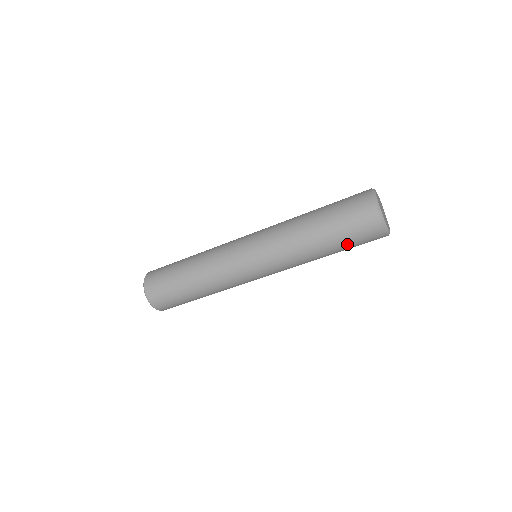
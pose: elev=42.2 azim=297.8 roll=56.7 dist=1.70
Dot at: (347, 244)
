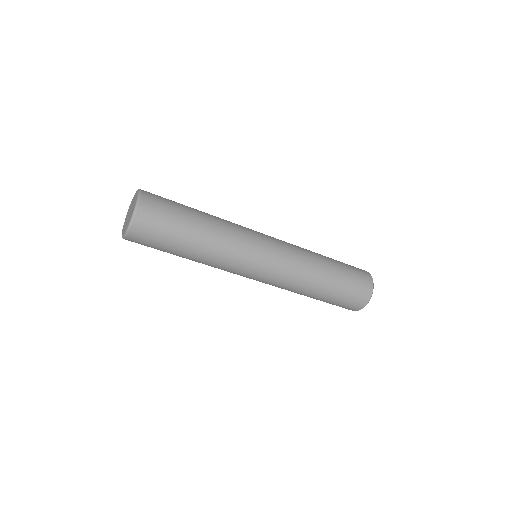
Dot at: (344, 287)
